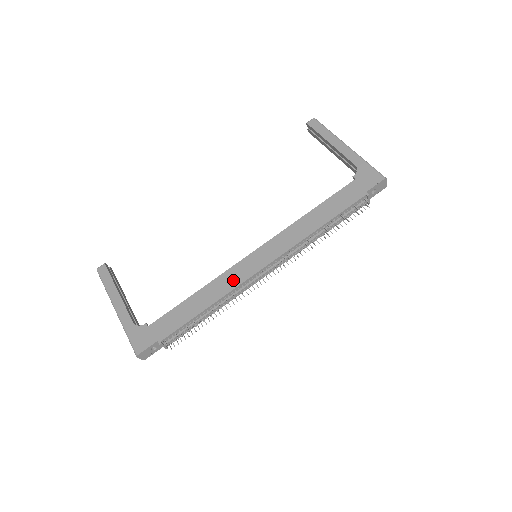
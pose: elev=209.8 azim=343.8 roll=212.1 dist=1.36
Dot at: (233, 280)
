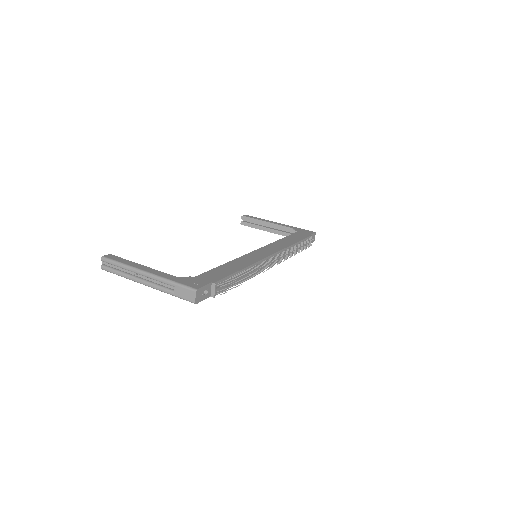
Dot at: (253, 259)
